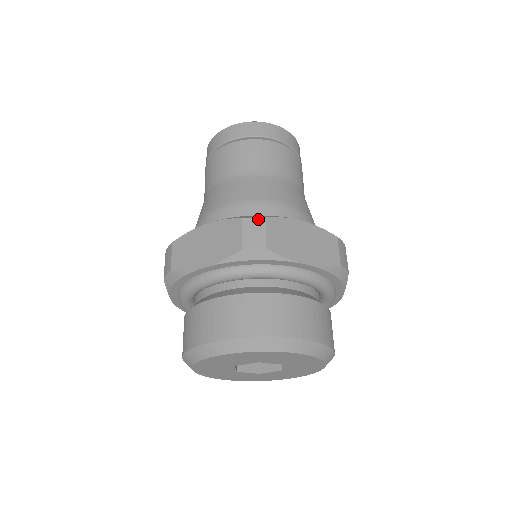
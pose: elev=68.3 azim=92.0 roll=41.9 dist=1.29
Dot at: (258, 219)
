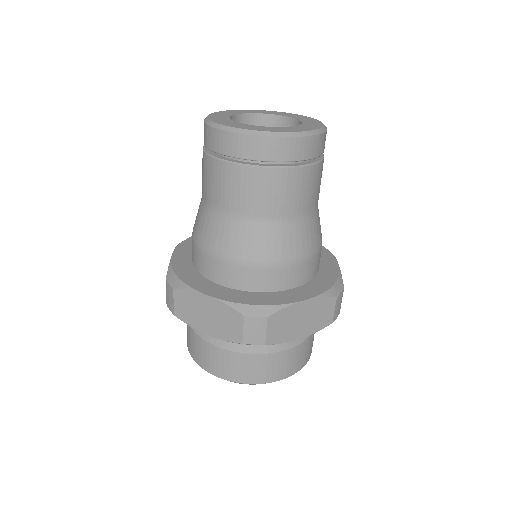
Dot at: (260, 319)
